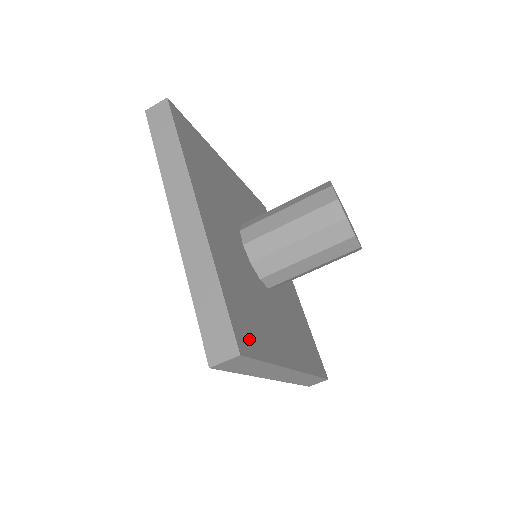
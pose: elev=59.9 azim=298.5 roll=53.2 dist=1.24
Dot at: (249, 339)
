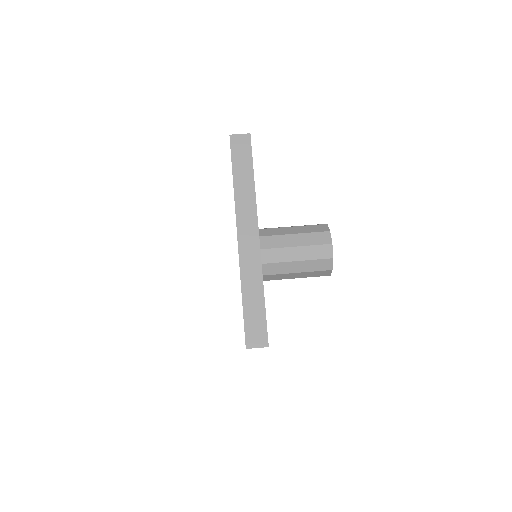
Dot at: occluded
